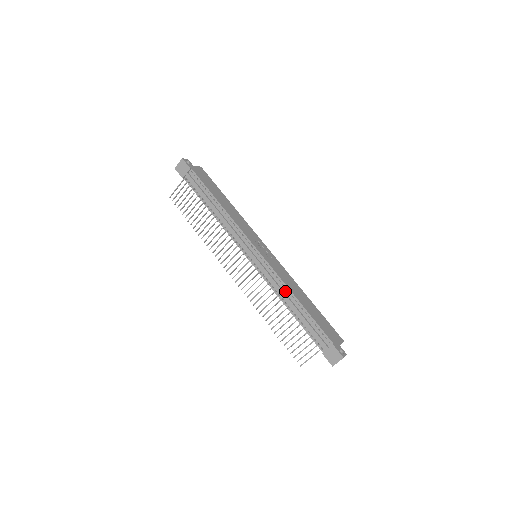
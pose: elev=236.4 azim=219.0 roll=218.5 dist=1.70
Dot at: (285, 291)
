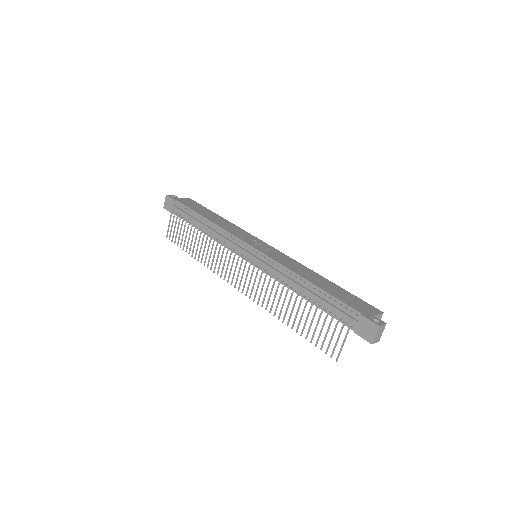
Dot at: (291, 277)
